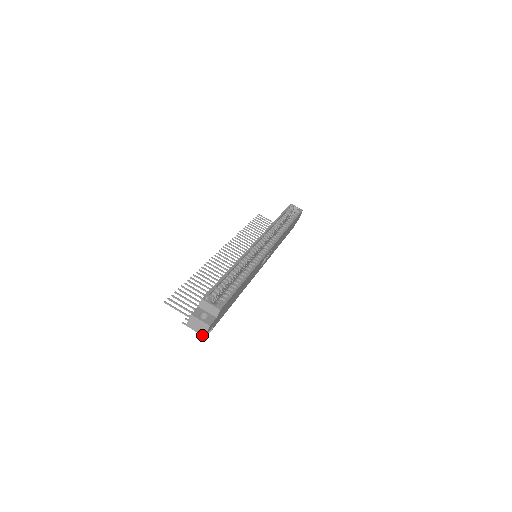
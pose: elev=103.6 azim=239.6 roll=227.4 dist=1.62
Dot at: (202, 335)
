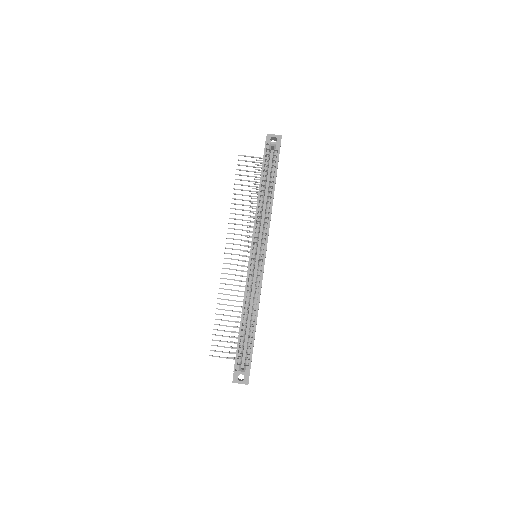
Dot at: occluded
